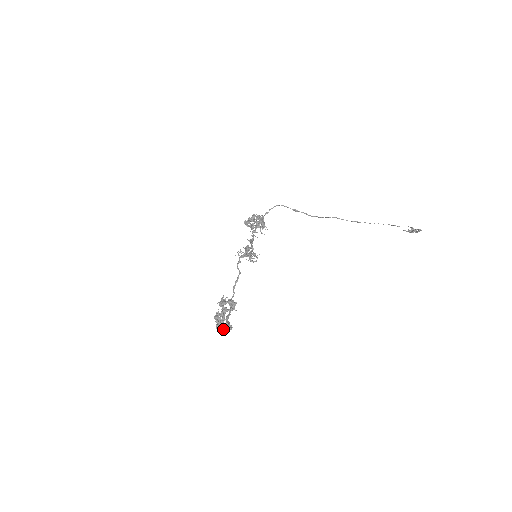
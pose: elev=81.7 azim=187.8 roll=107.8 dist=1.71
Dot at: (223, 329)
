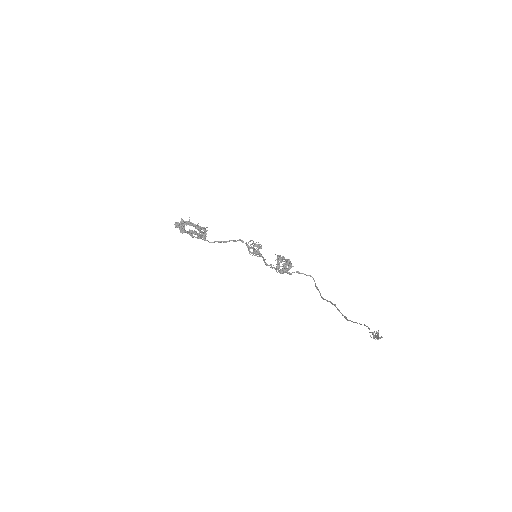
Dot at: (178, 226)
